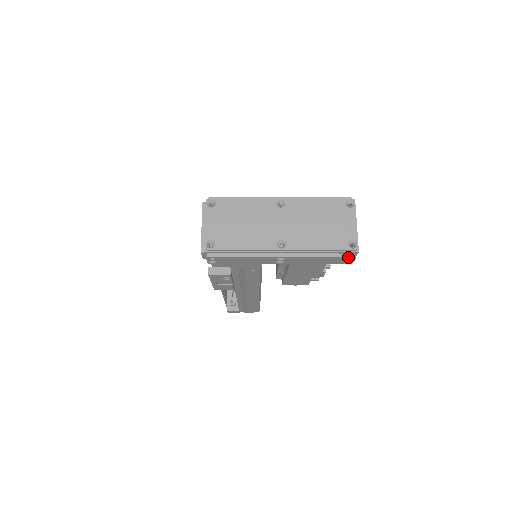
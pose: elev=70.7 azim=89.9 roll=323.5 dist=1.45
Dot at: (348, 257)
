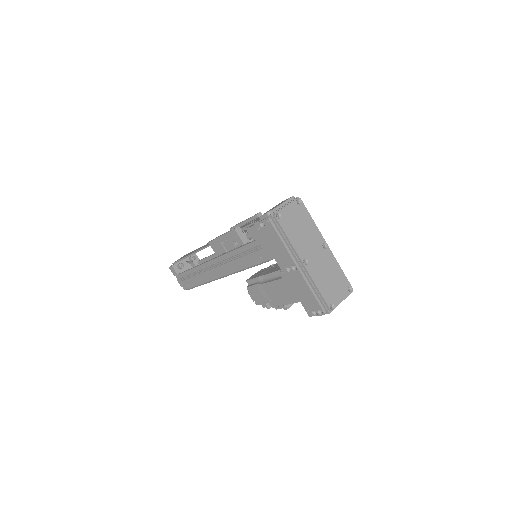
Dot at: (322, 309)
